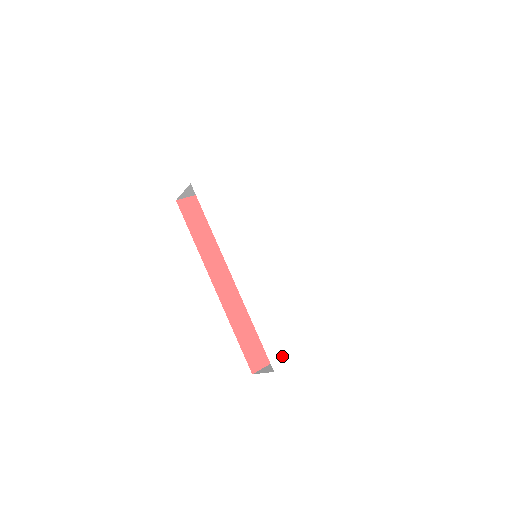
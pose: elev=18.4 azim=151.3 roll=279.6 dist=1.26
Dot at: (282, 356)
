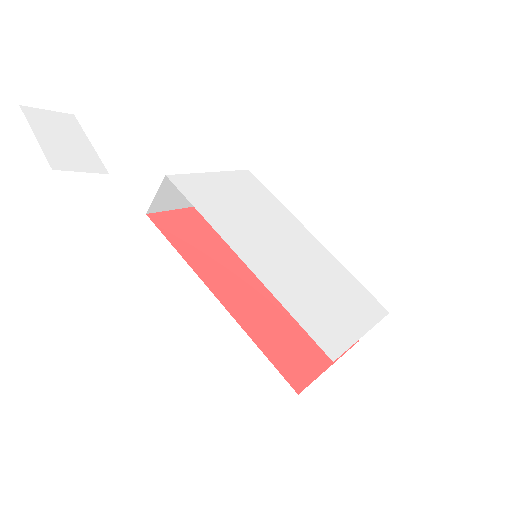
Dot at: (333, 344)
